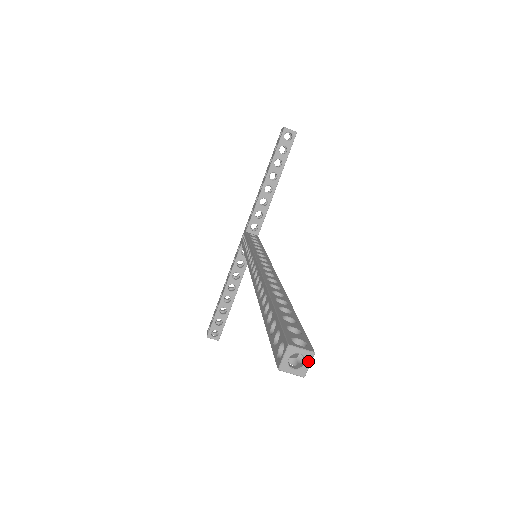
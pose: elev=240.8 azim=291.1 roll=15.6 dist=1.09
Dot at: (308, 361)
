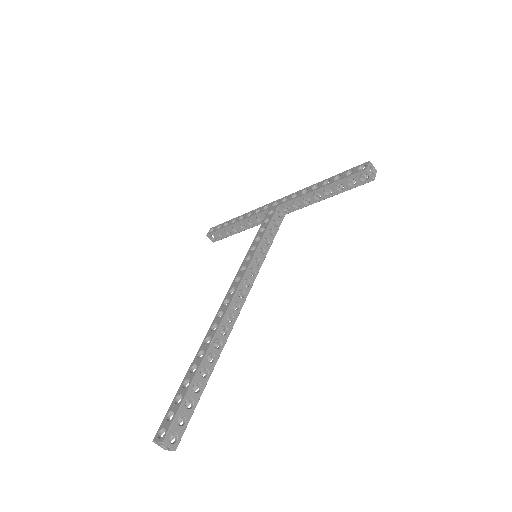
Dot at: (170, 450)
